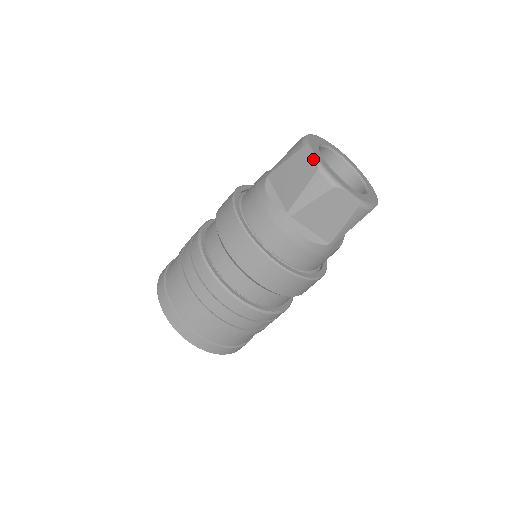
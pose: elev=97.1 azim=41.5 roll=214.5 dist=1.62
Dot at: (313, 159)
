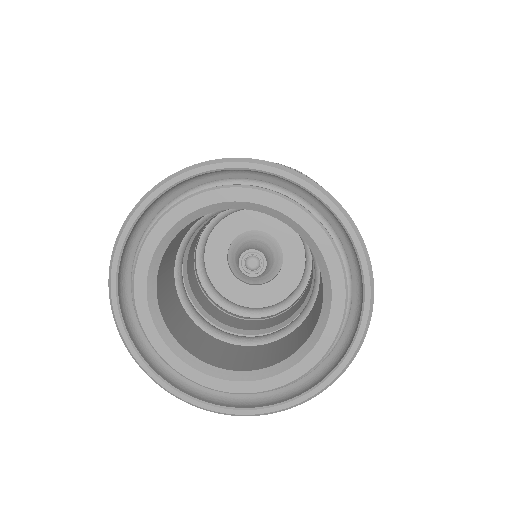
Dot at: occluded
